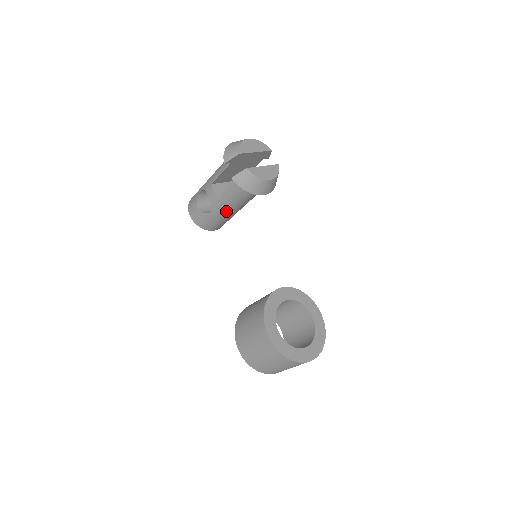
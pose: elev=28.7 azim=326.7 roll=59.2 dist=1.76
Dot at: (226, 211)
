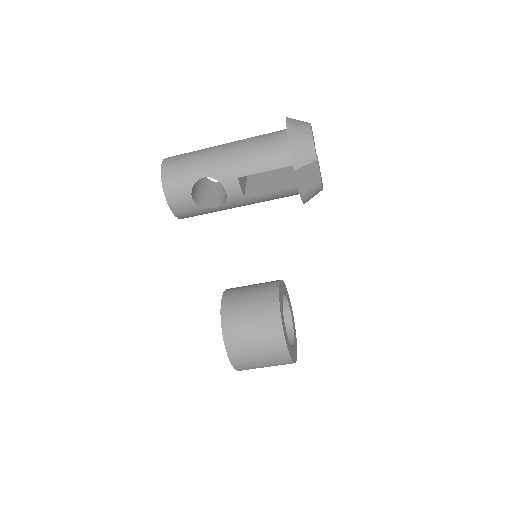
Dot at: occluded
